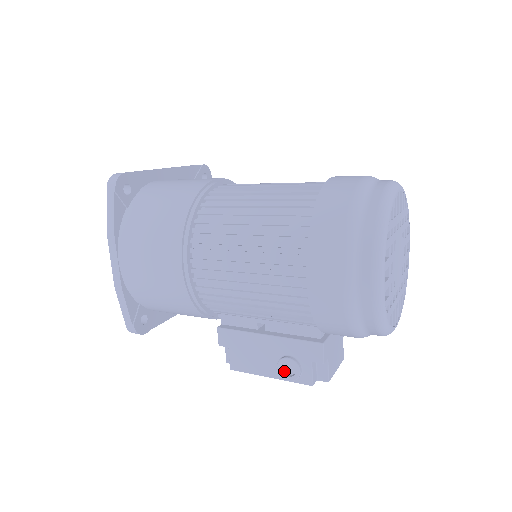
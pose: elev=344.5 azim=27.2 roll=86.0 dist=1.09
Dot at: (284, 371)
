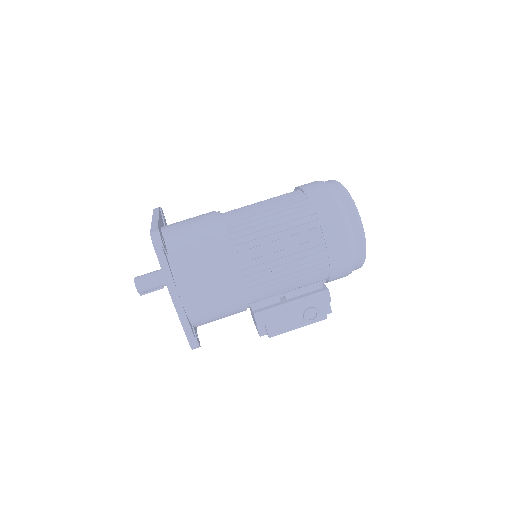
Dot at: (308, 319)
